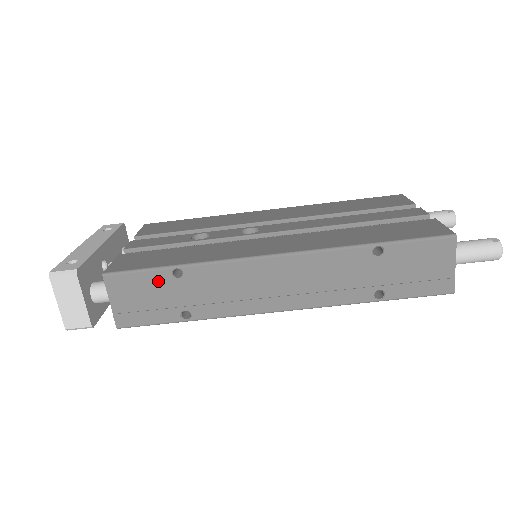
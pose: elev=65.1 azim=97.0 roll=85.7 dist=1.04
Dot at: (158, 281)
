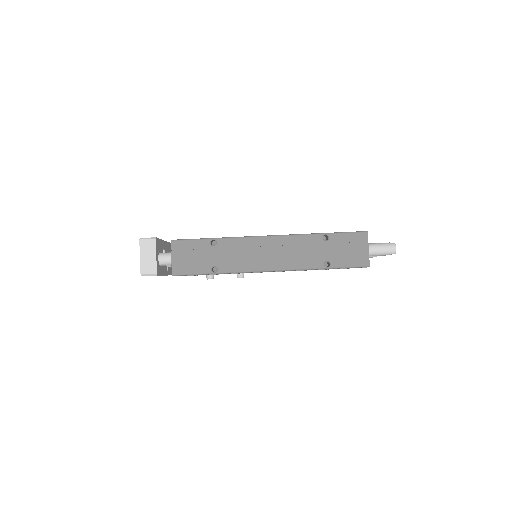
Dot at: (202, 246)
